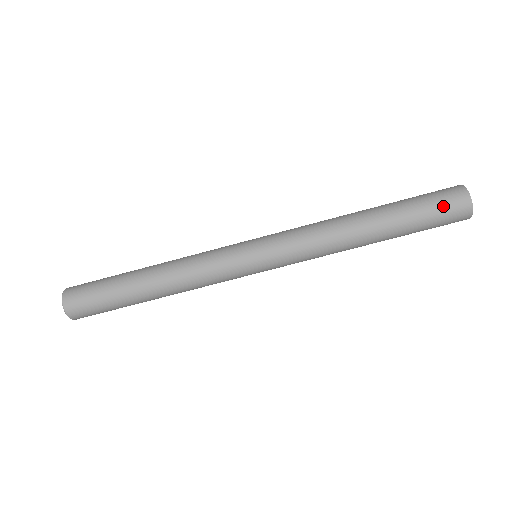
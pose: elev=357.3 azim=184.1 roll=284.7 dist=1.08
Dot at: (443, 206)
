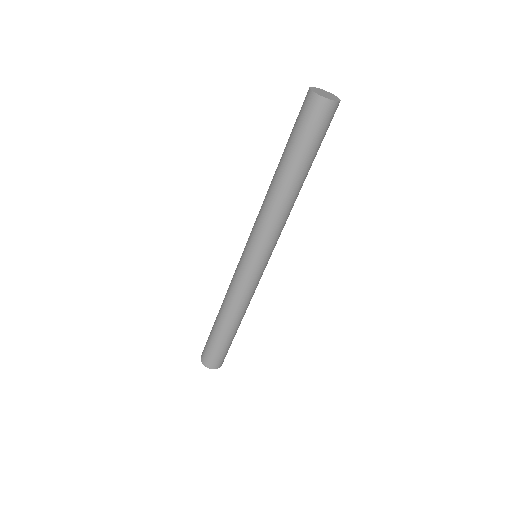
Dot at: (306, 119)
